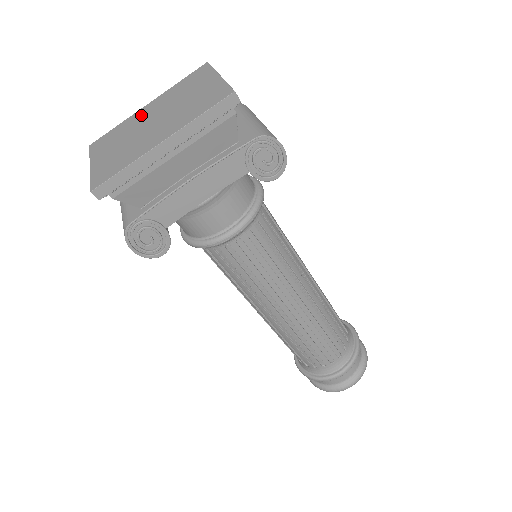
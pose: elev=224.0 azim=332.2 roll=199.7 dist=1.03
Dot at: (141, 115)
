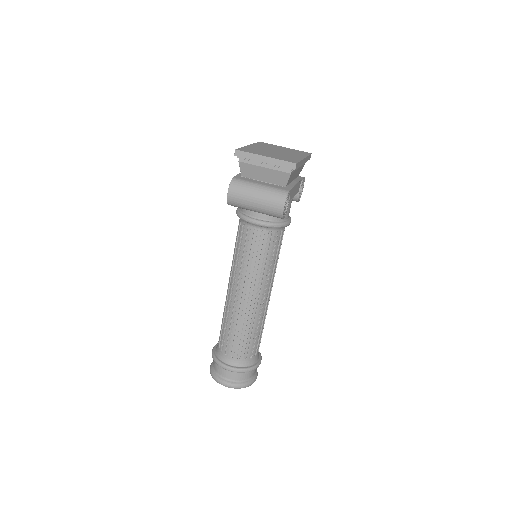
Dot at: (256, 148)
